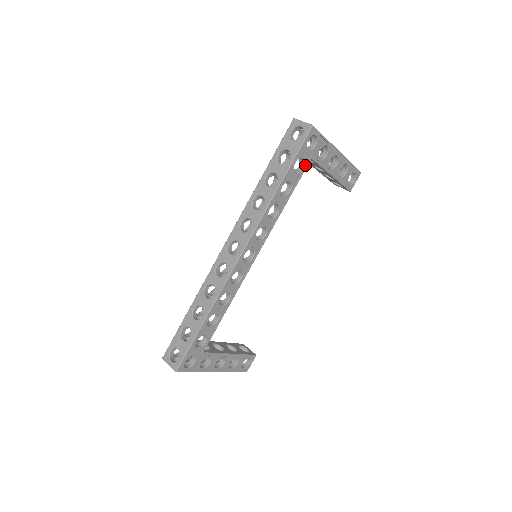
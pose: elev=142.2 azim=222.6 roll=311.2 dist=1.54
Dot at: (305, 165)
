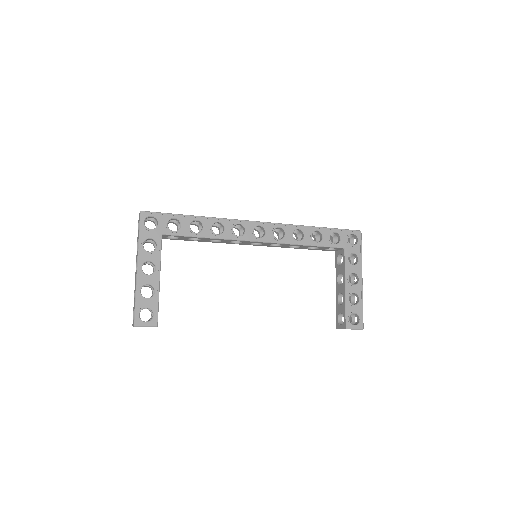
Dot at: (338, 245)
